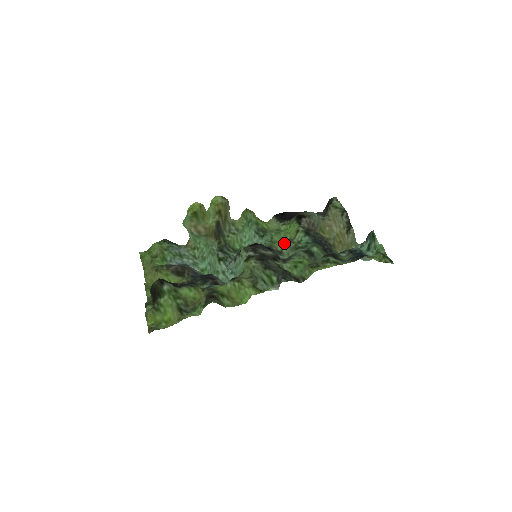
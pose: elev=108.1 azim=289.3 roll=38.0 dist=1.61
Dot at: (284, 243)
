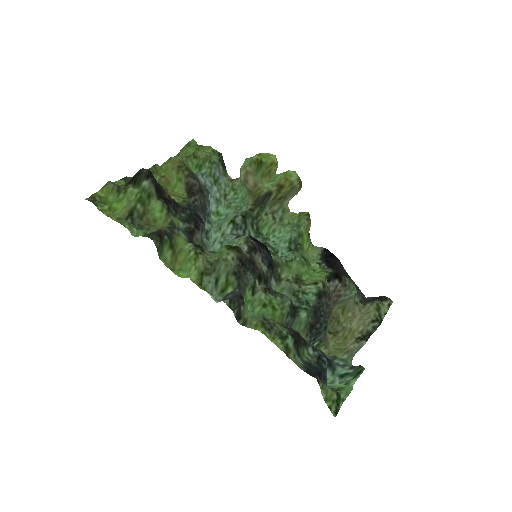
Dot at: (294, 277)
